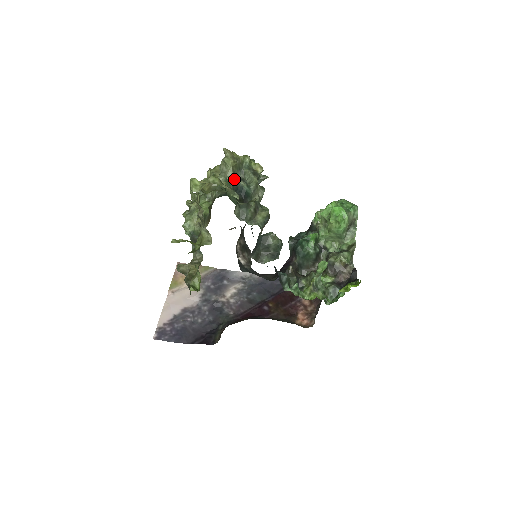
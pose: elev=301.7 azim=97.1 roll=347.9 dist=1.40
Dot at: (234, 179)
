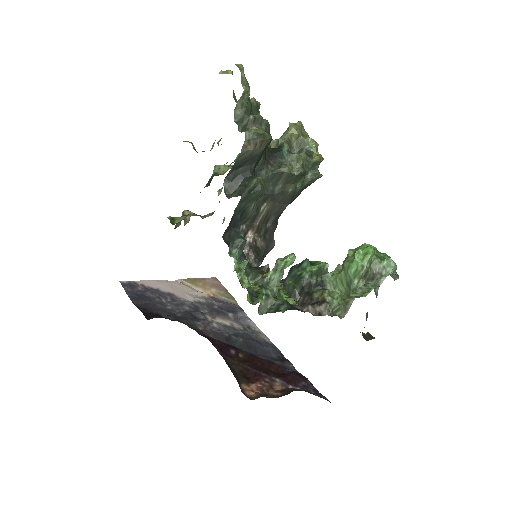
Dot at: occluded
